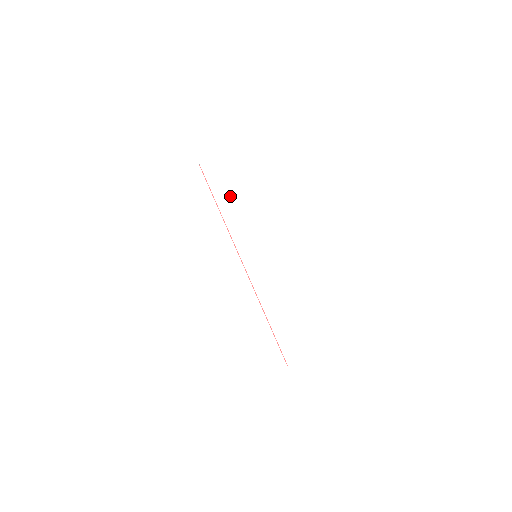
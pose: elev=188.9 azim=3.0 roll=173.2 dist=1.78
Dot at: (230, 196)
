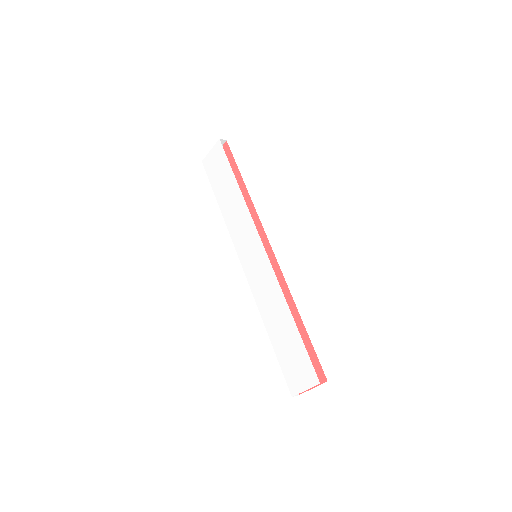
Dot at: (226, 190)
